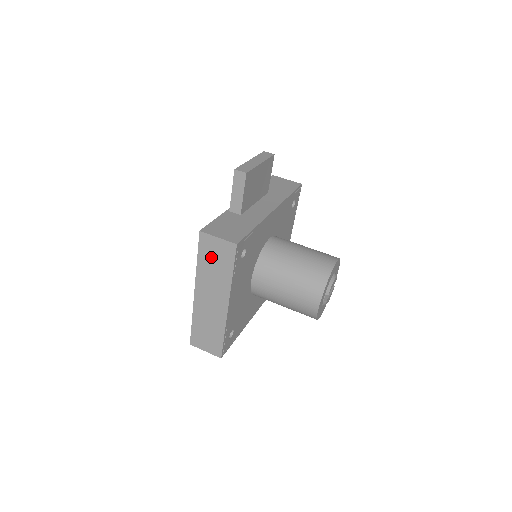
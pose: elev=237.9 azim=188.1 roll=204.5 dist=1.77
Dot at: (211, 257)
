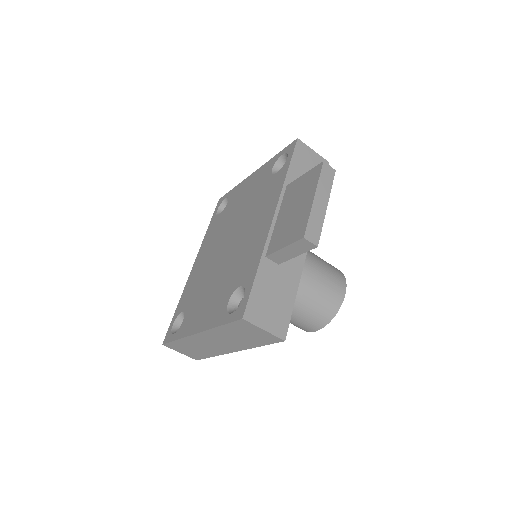
Dot at: (241, 332)
